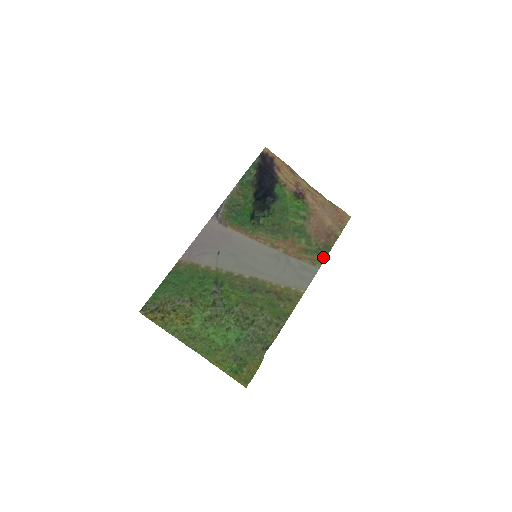
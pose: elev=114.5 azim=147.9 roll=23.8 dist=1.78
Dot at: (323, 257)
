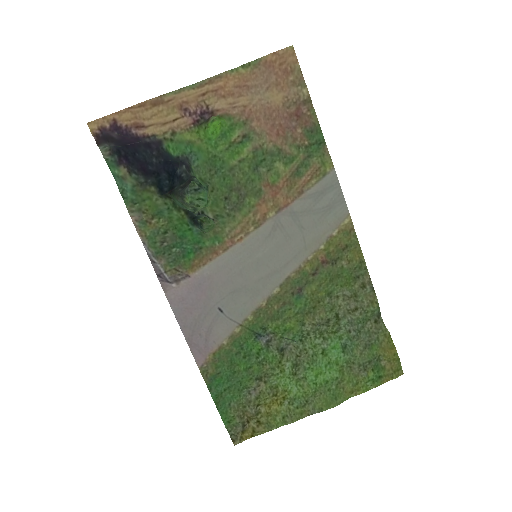
Dot at: (322, 150)
